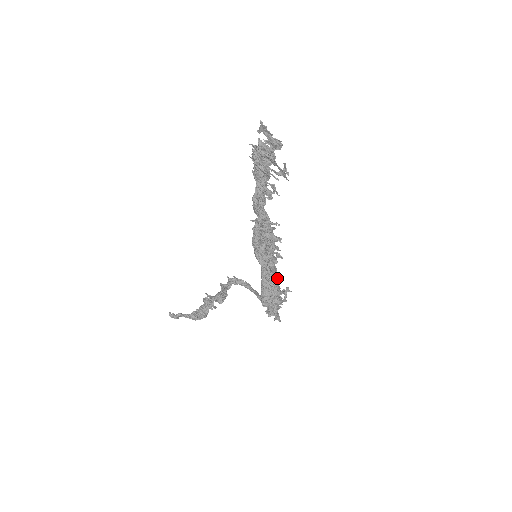
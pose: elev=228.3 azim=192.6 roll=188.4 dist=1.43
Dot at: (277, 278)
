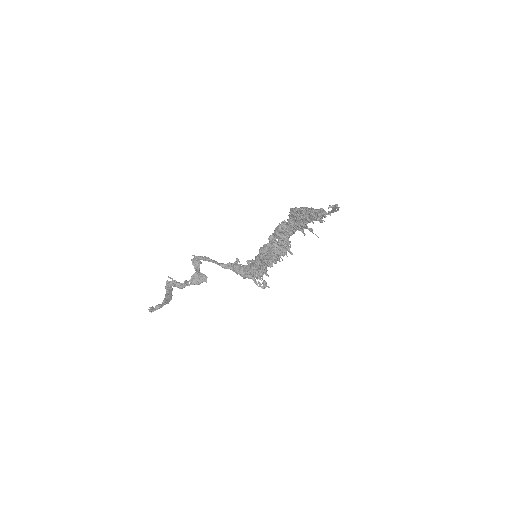
Dot at: occluded
